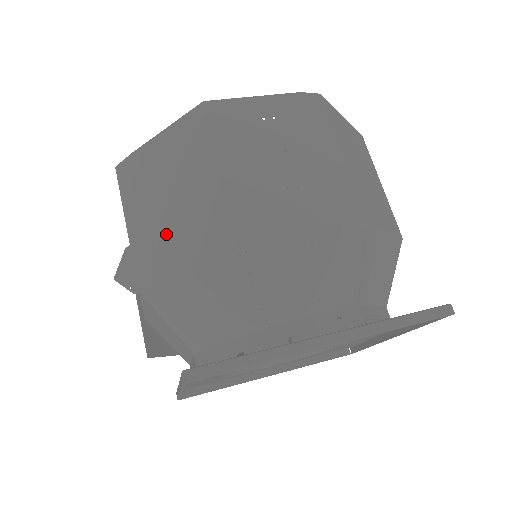
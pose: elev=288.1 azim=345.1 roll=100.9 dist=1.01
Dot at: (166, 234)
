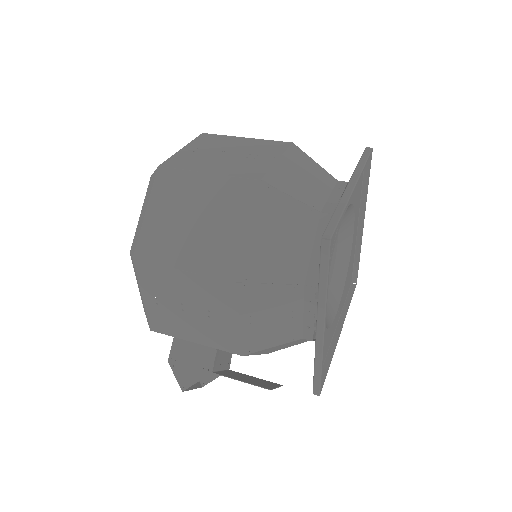
Dot at: (215, 235)
